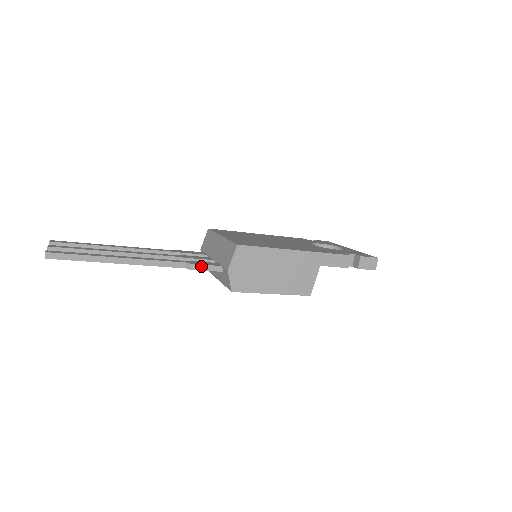
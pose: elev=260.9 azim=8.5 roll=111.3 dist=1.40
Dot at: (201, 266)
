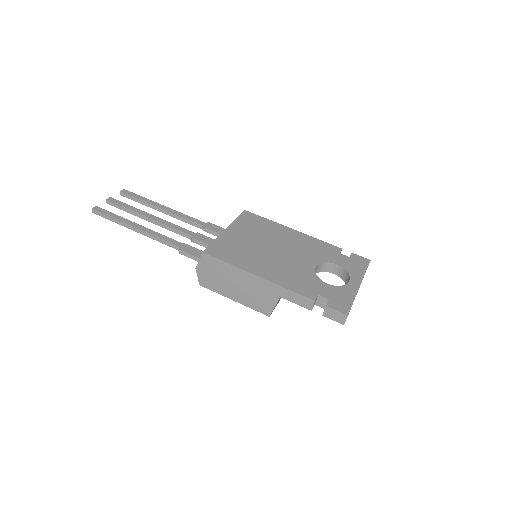
Dot at: (187, 254)
